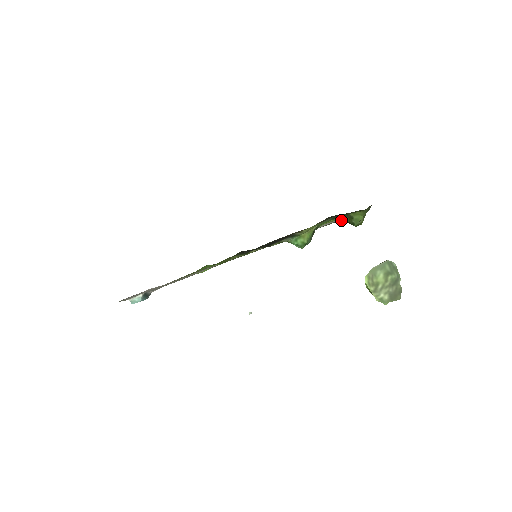
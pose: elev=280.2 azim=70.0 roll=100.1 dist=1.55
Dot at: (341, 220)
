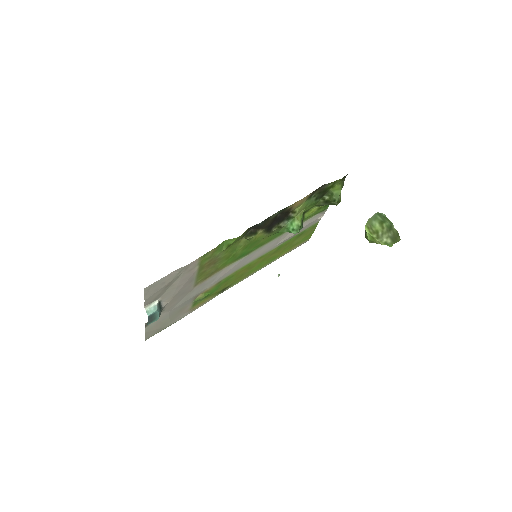
Dot at: (322, 204)
